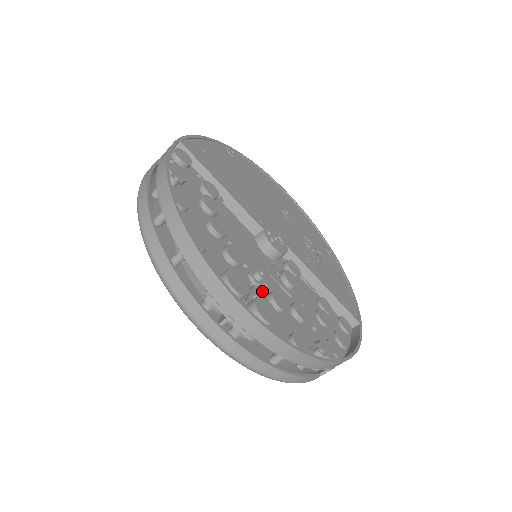
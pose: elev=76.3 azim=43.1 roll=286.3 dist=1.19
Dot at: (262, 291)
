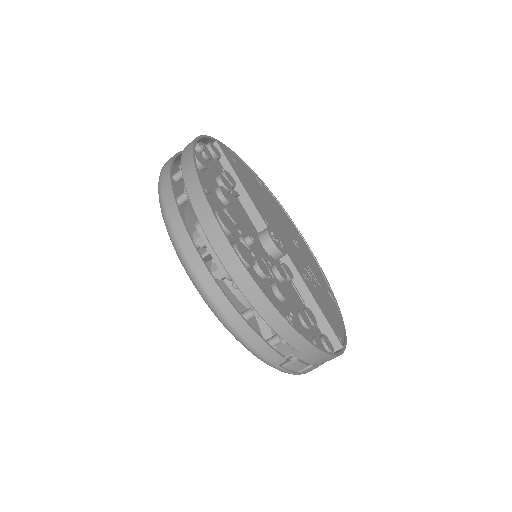
Dot at: occluded
